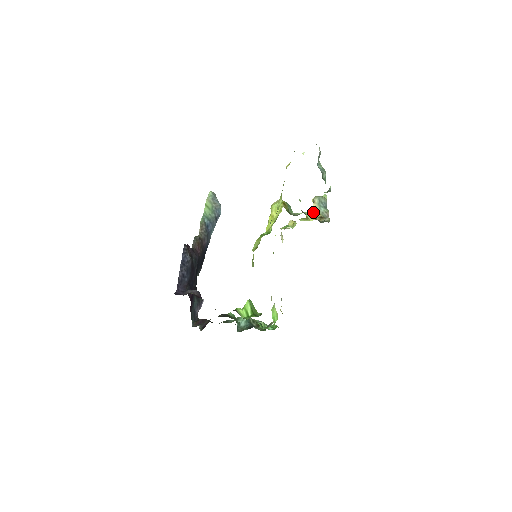
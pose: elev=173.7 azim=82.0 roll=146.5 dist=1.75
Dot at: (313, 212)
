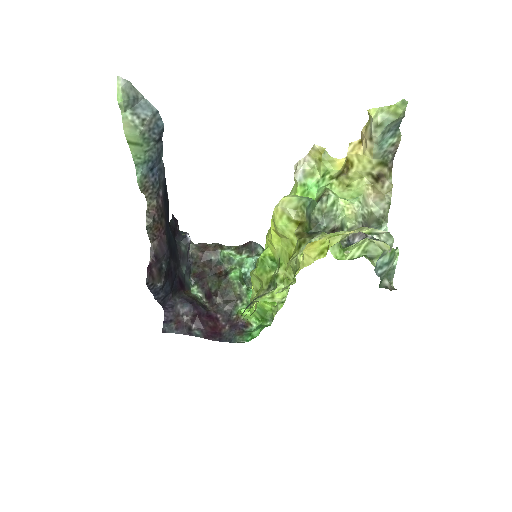
Dot at: (363, 161)
